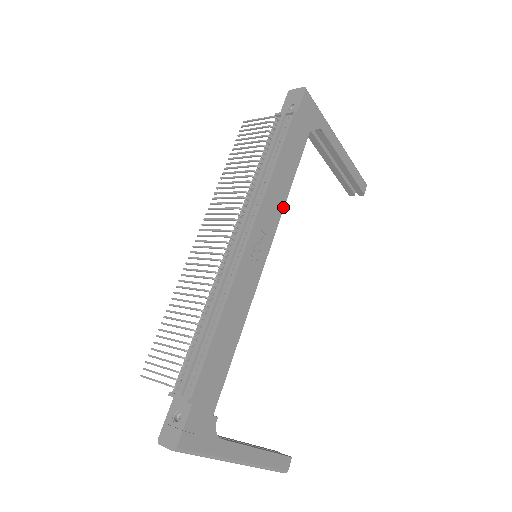
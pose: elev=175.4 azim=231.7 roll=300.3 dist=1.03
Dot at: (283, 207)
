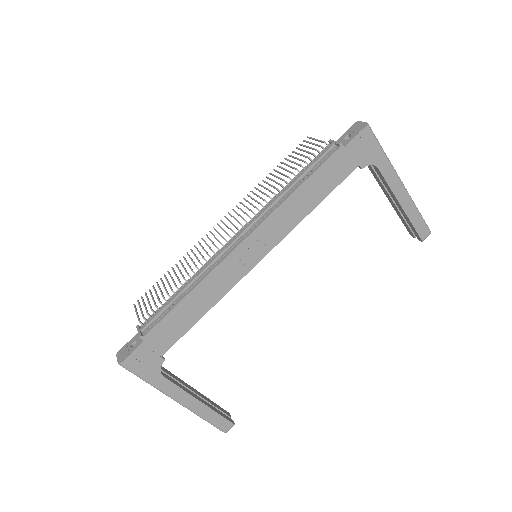
Dot at: (296, 225)
